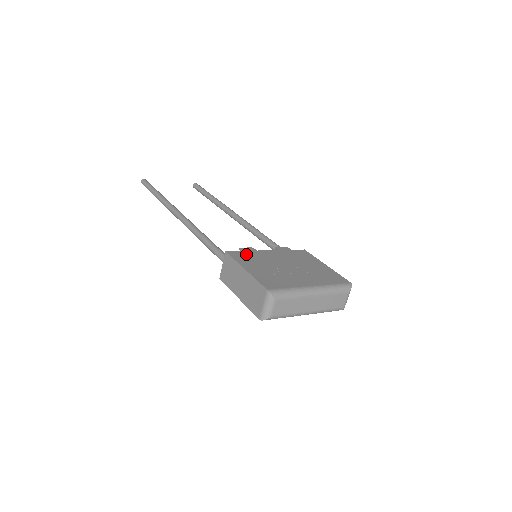
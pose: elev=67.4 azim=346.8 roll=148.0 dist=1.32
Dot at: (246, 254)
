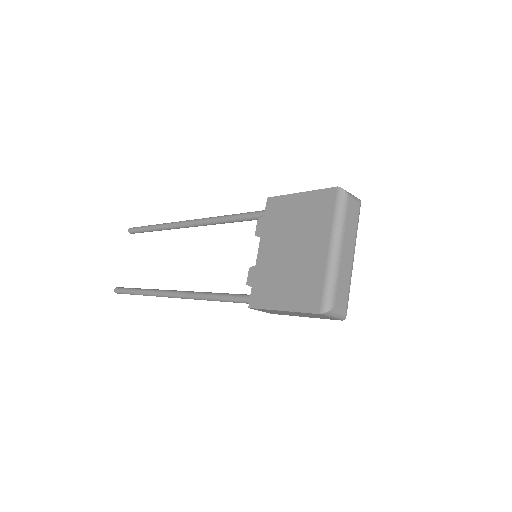
Dot at: (258, 286)
